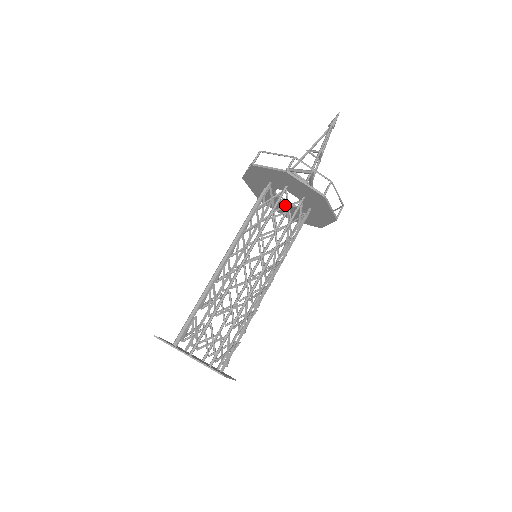
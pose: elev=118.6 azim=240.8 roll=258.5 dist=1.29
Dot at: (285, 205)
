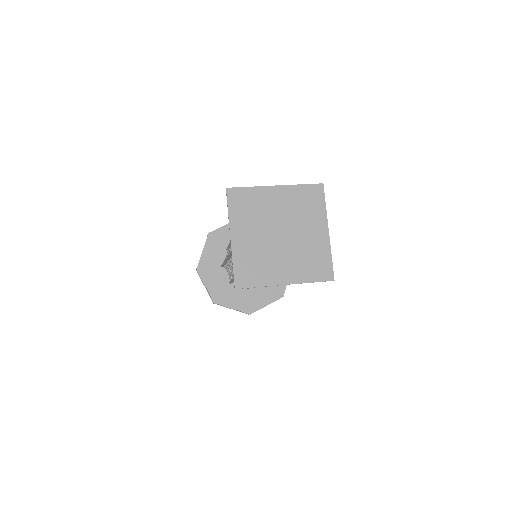
Dot at: occluded
